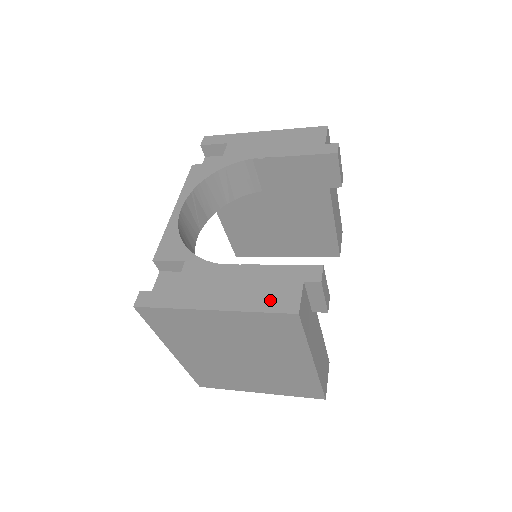
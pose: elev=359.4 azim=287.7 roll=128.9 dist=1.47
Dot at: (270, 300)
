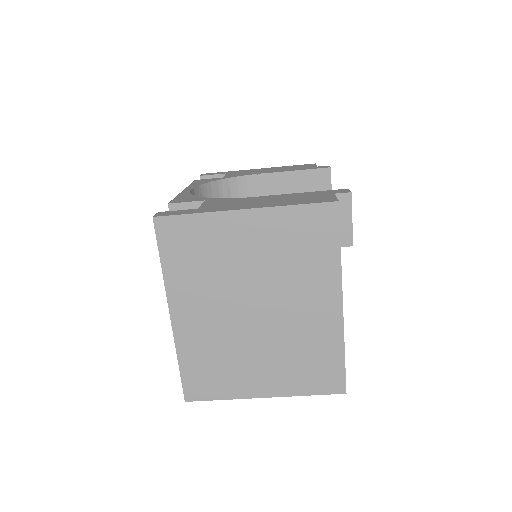
Dot at: (305, 200)
